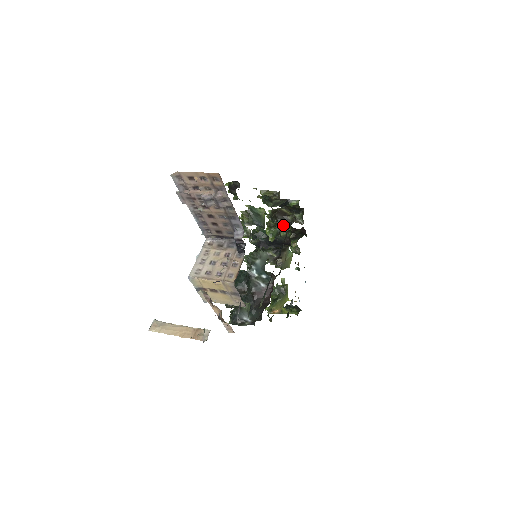
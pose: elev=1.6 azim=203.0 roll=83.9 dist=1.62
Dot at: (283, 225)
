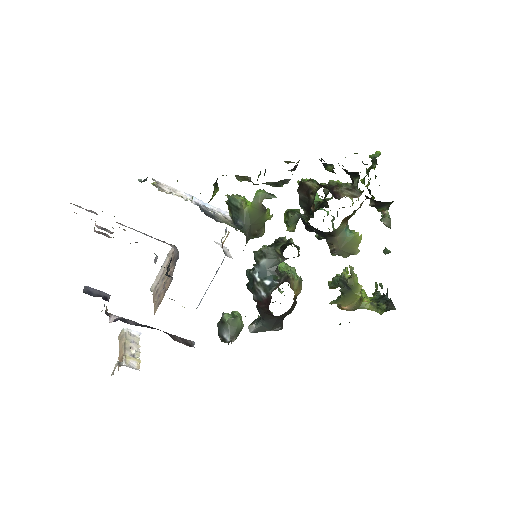
Dot at: (306, 207)
